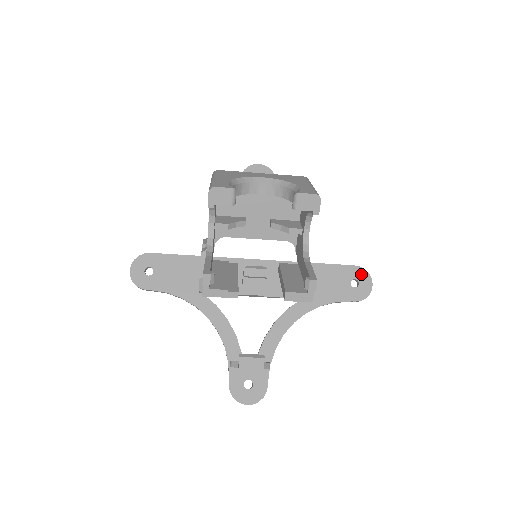
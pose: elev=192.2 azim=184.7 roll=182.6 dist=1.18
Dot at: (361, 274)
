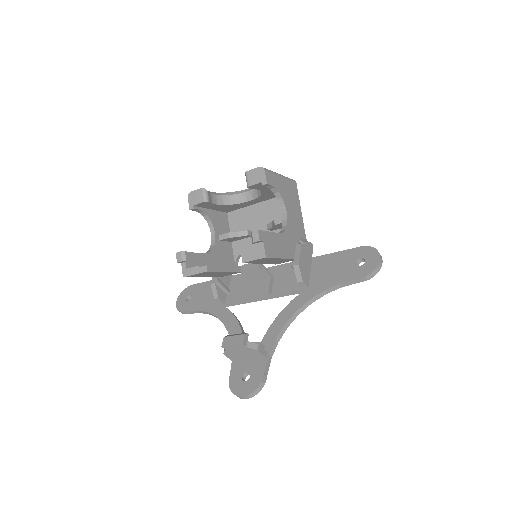
Dot at: (368, 252)
